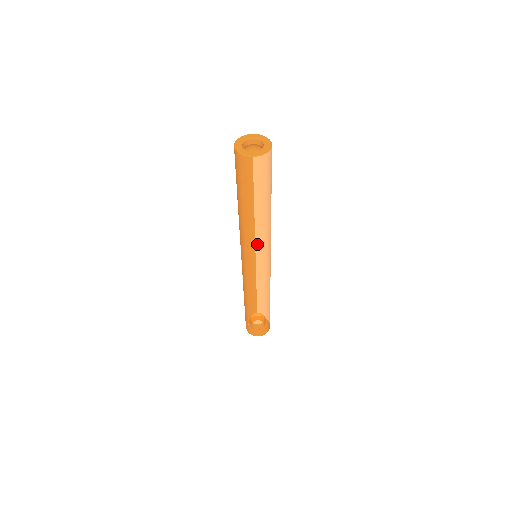
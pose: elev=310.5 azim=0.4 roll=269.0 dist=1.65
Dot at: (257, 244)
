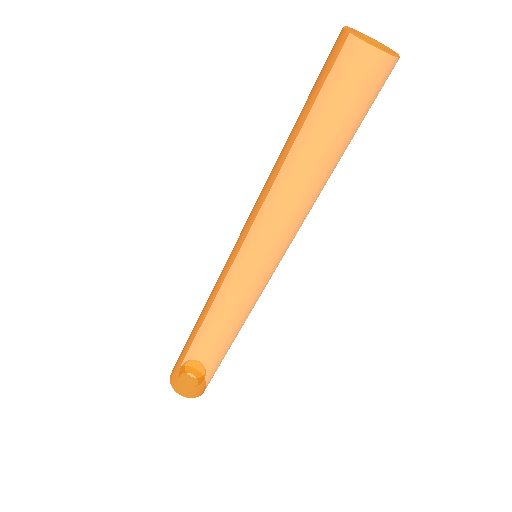
Dot at: (261, 213)
